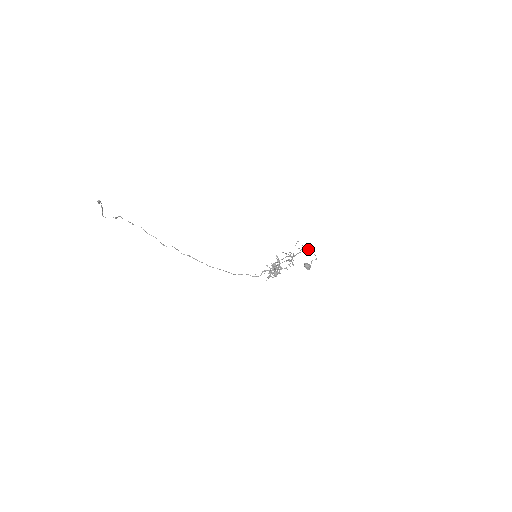
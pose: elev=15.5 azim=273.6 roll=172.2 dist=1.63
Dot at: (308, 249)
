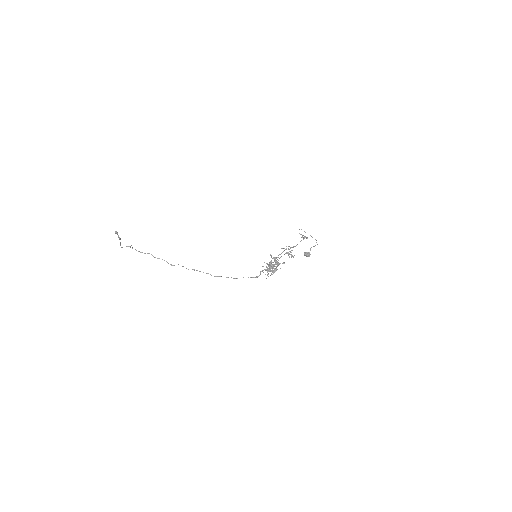
Dot at: occluded
